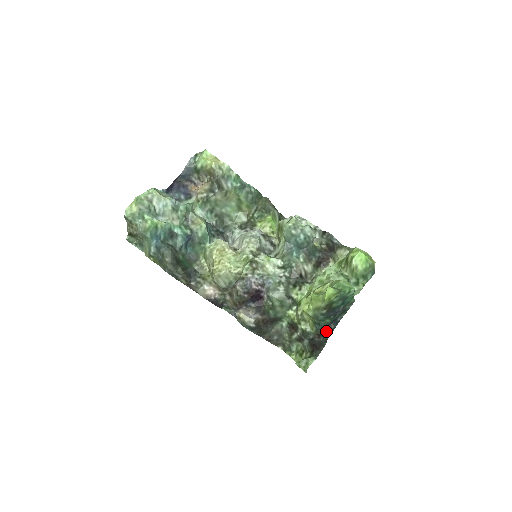
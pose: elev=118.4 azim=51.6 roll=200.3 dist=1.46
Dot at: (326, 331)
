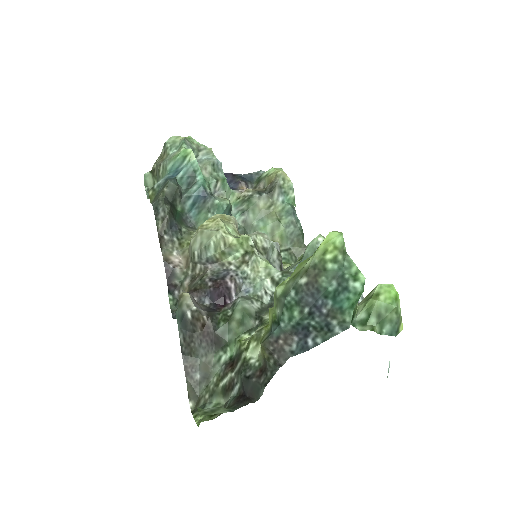
Dot at: (280, 348)
